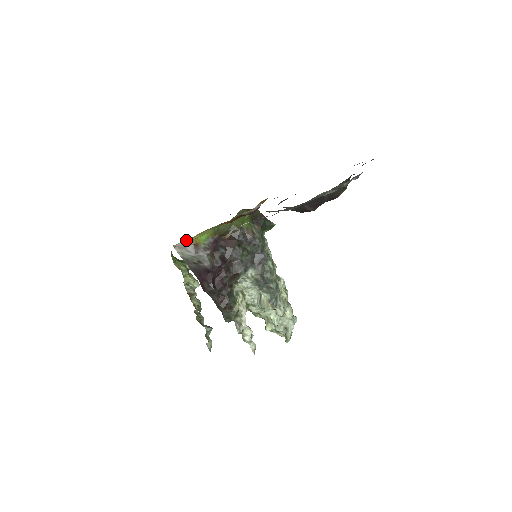
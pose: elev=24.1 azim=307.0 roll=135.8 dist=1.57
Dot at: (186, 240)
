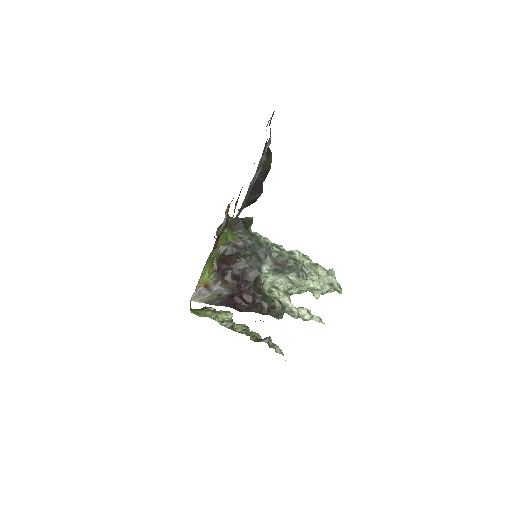
Dot at: occluded
